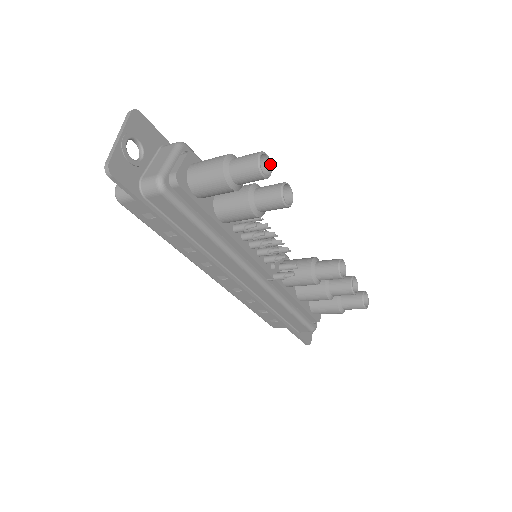
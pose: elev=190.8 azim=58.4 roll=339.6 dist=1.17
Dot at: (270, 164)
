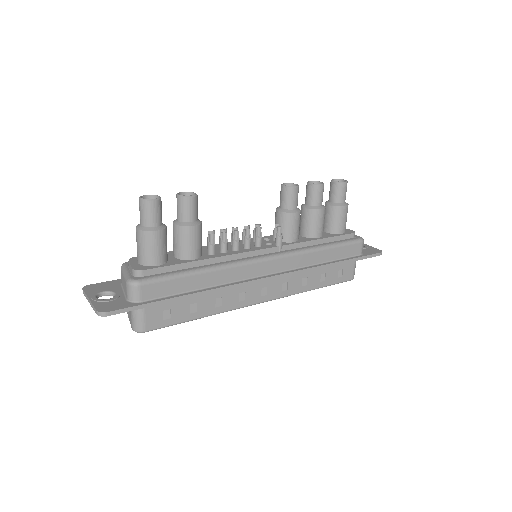
Dot at: (154, 196)
